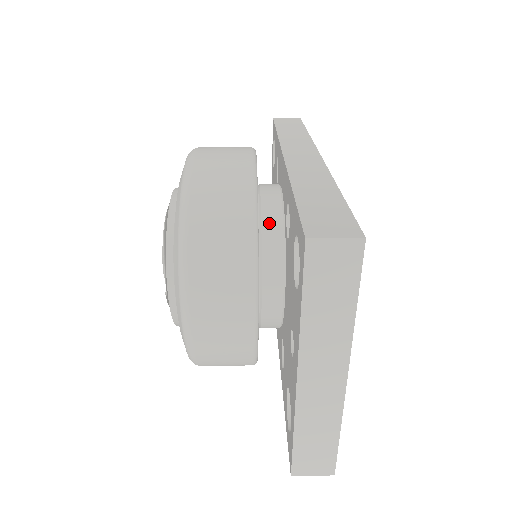
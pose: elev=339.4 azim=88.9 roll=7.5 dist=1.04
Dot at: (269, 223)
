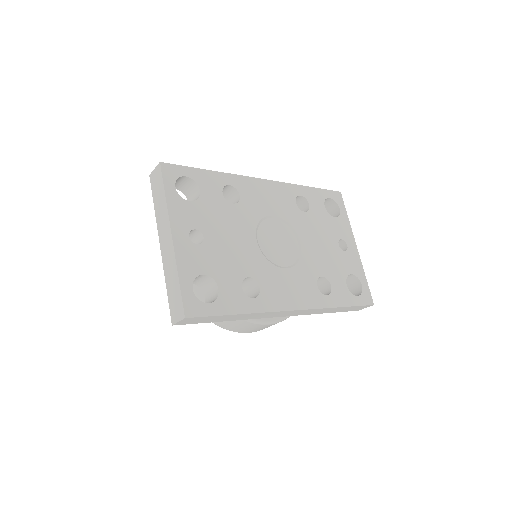
Dot at: occluded
